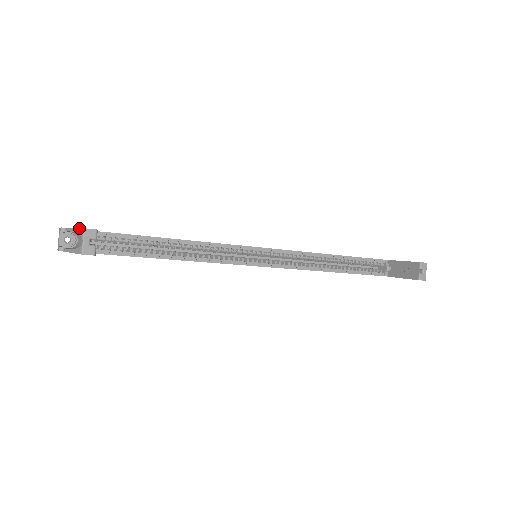
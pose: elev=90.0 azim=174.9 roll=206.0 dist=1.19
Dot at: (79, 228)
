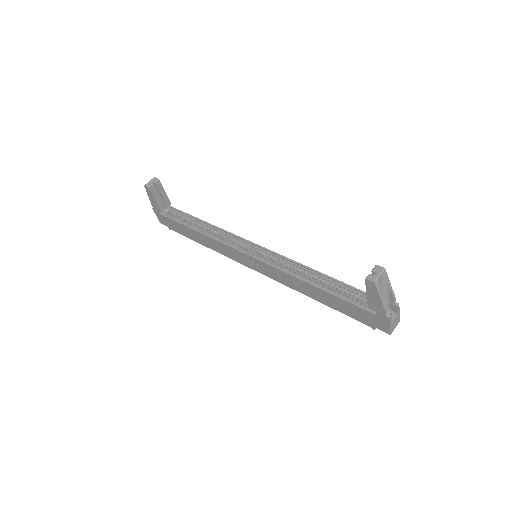
Dot at: occluded
